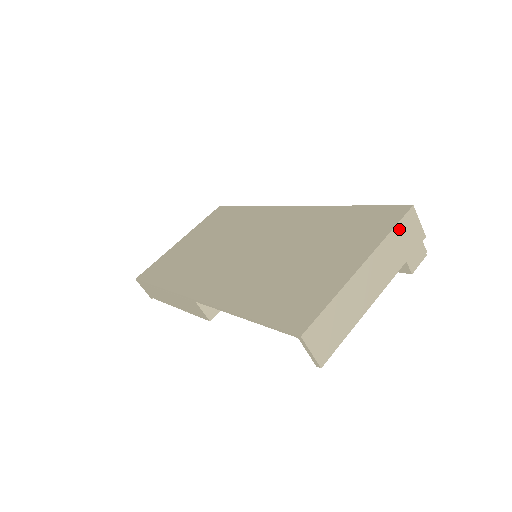
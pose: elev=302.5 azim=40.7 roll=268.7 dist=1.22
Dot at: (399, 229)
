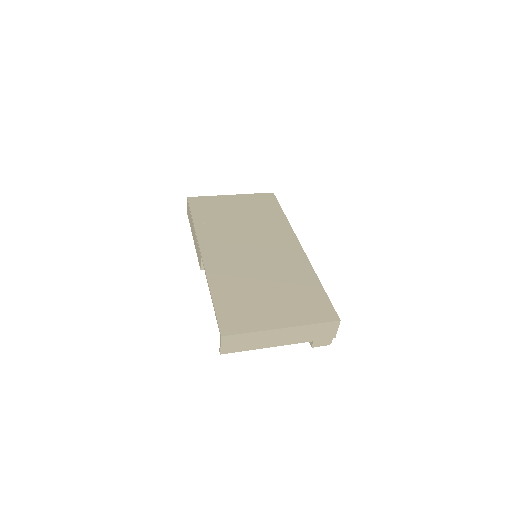
Dot at: (321, 326)
